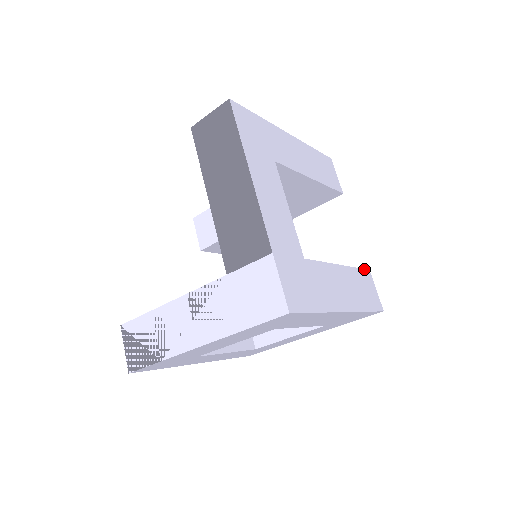
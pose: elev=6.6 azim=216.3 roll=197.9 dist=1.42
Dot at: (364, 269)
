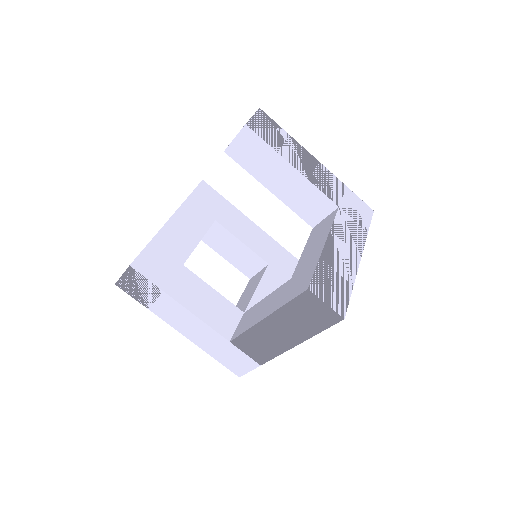
Dot at: occluded
